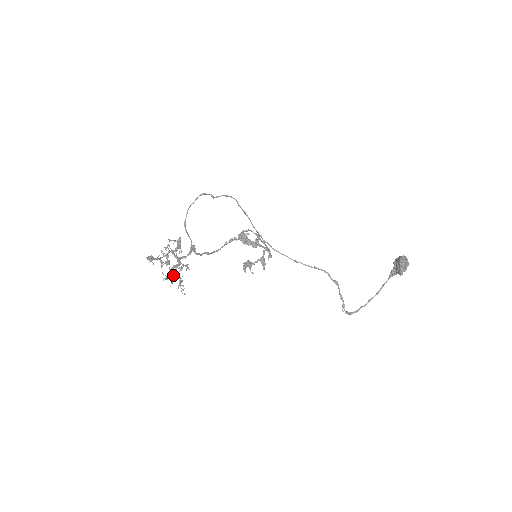
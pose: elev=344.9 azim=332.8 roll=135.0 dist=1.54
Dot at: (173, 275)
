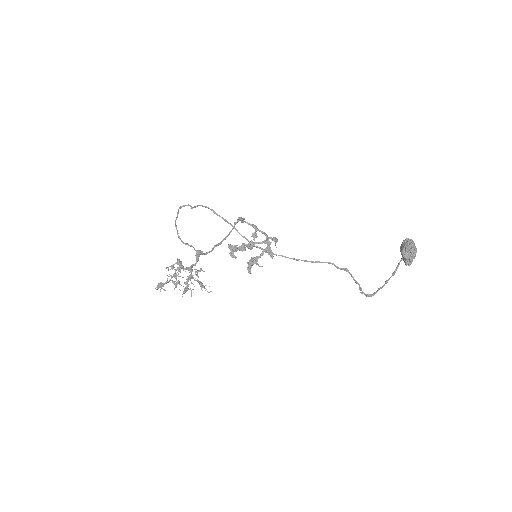
Dot at: occluded
